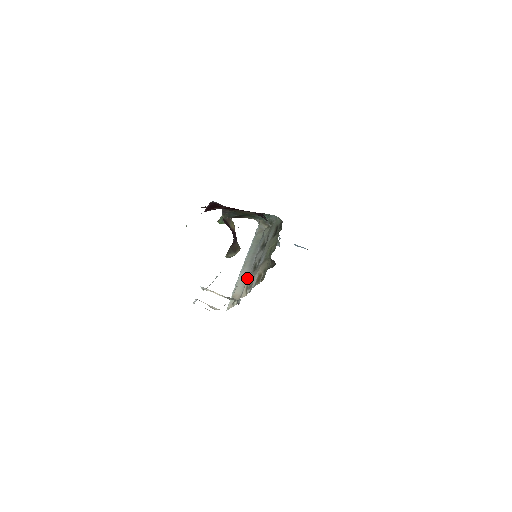
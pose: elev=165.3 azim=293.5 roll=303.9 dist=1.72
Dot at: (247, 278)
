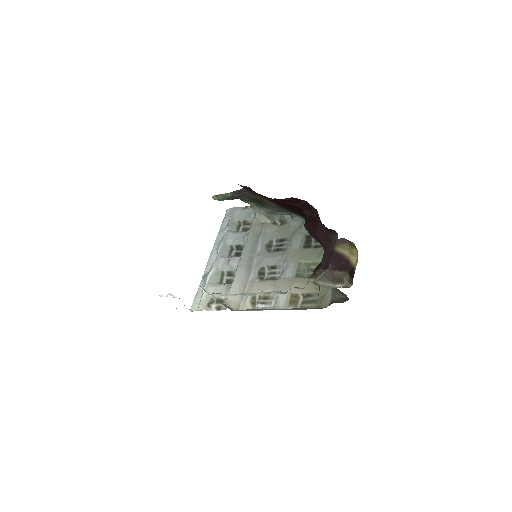
Dot at: (248, 283)
